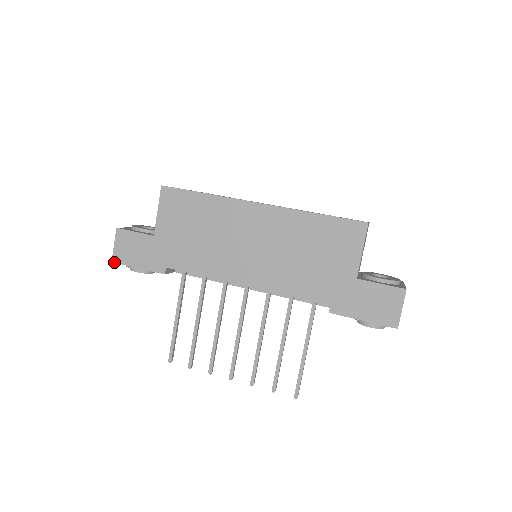
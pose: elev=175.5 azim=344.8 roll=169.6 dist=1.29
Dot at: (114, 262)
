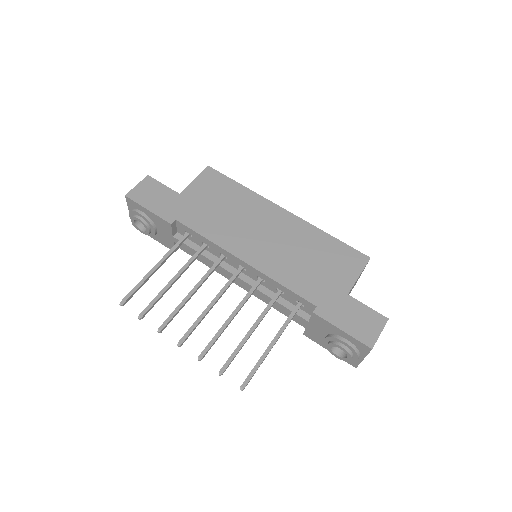
Dot at: (127, 196)
